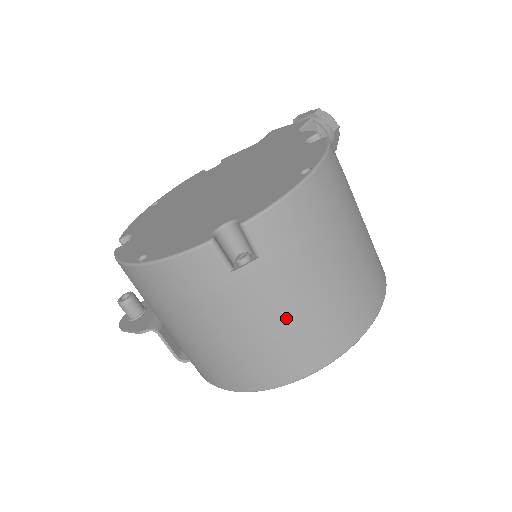
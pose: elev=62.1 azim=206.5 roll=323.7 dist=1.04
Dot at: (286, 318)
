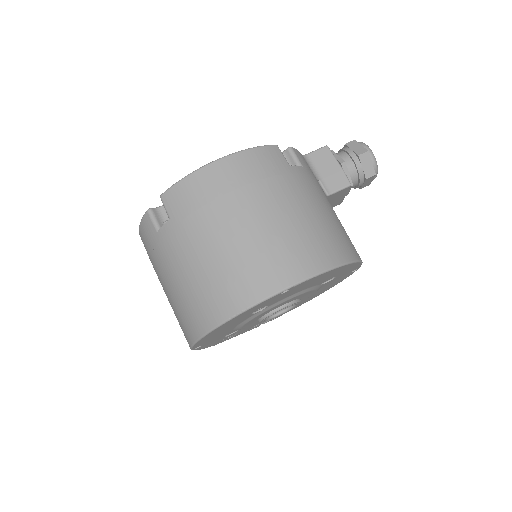
Dot at: (189, 271)
